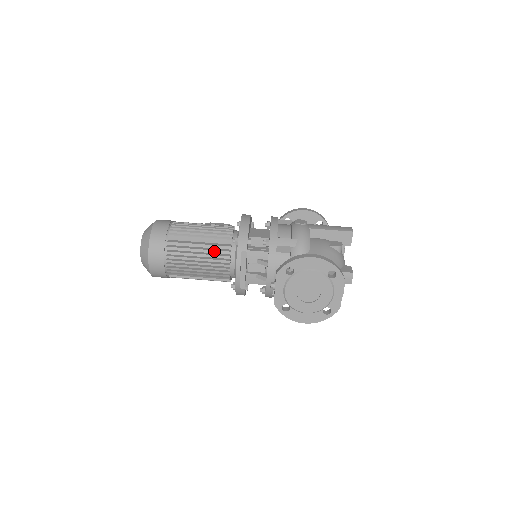
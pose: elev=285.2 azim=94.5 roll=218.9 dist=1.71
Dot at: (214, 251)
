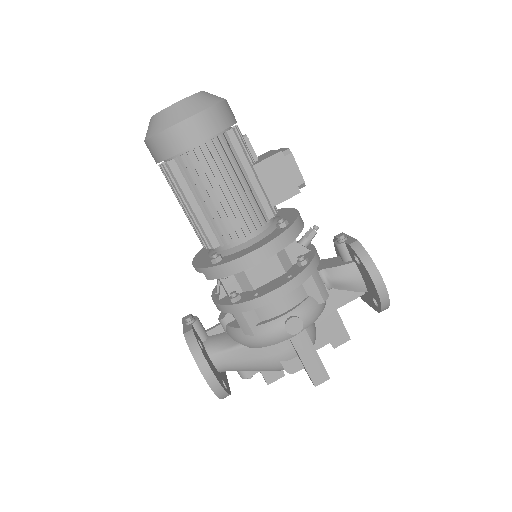
Dot at: (197, 228)
